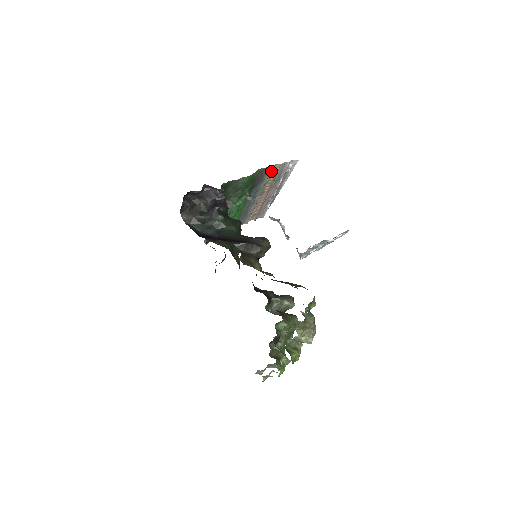
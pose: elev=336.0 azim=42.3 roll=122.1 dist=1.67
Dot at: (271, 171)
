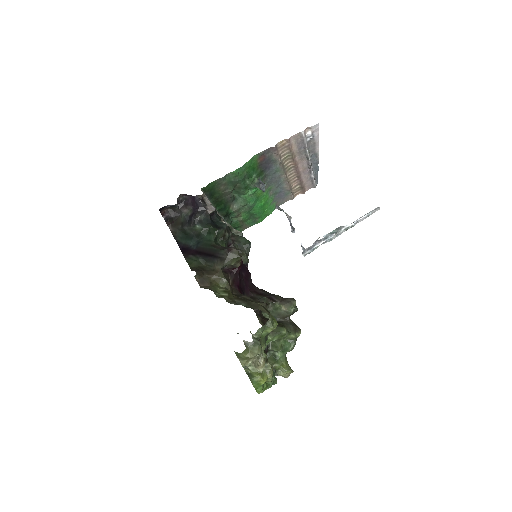
Dot at: (281, 148)
